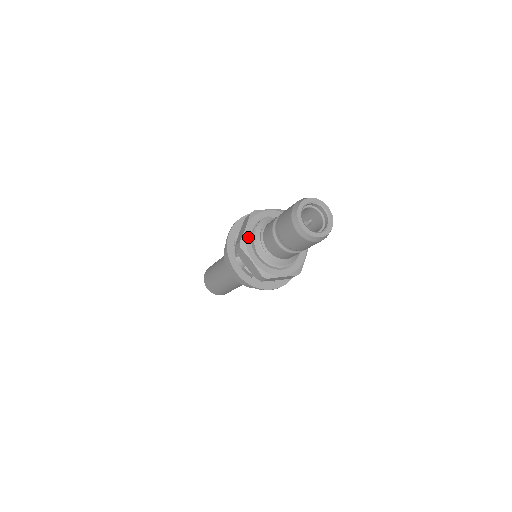
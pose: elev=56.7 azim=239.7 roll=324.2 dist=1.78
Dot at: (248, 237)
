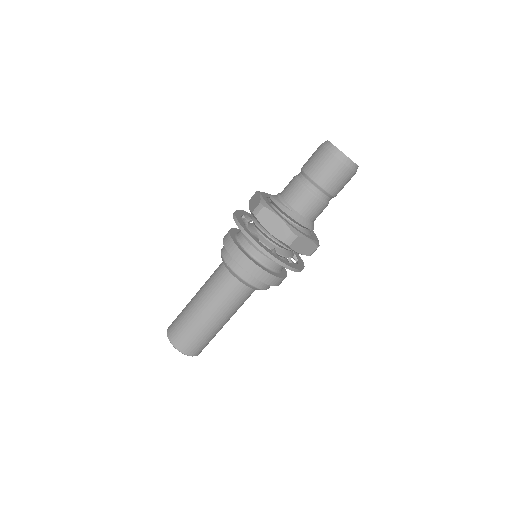
Dot at: (266, 201)
